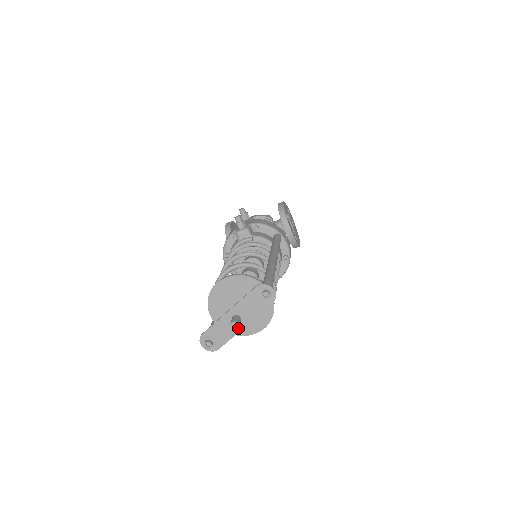
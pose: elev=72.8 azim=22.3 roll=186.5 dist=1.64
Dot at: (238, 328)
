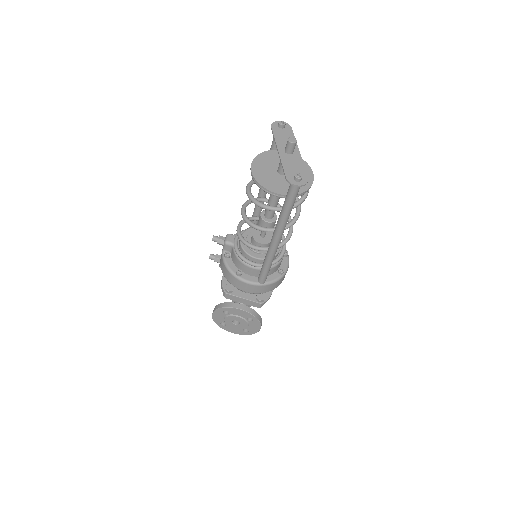
Dot at: occluded
